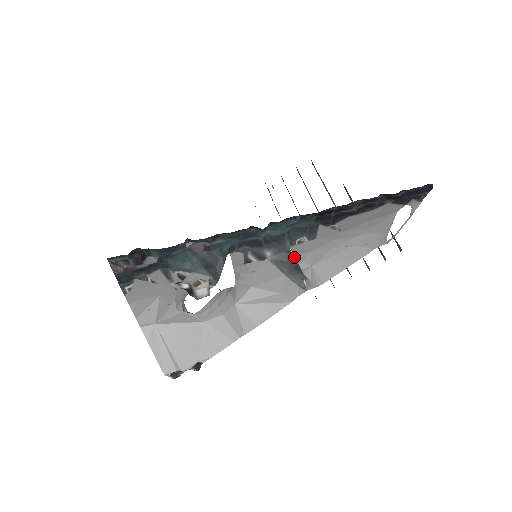
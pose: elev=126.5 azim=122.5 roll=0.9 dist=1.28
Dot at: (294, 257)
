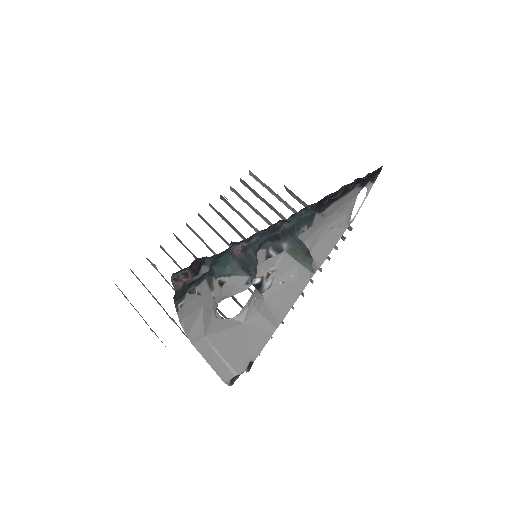
Dot at: (304, 244)
